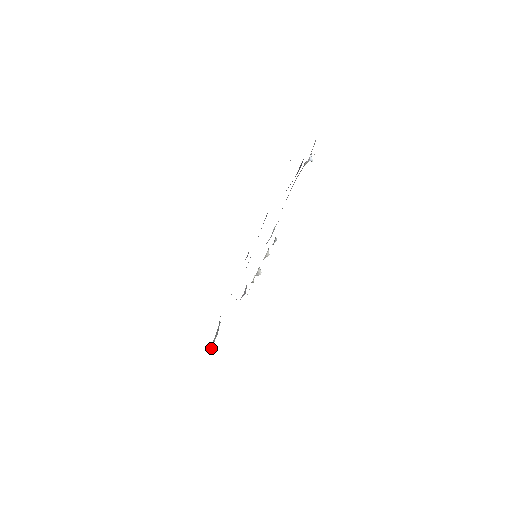
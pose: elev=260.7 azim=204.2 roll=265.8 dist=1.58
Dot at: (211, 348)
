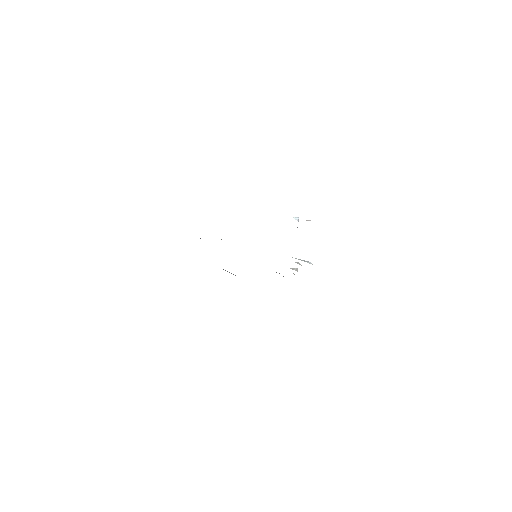
Dot at: occluded
